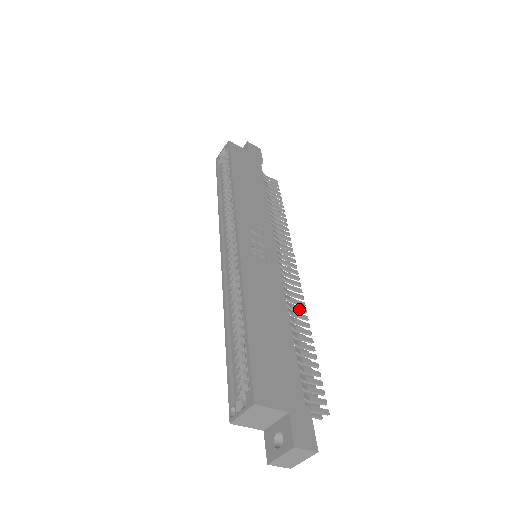
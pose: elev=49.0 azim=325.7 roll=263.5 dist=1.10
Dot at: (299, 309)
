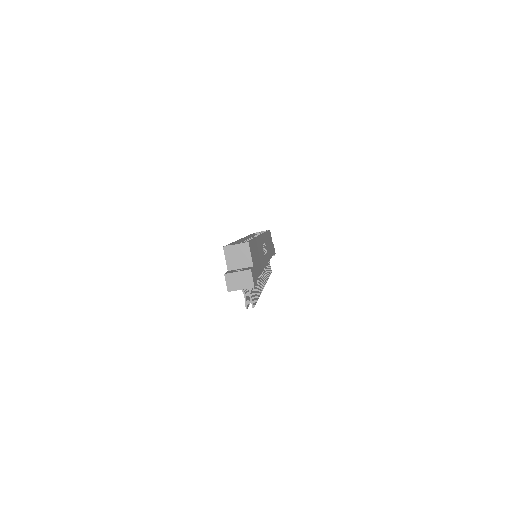
Dot at: (260, 286)
